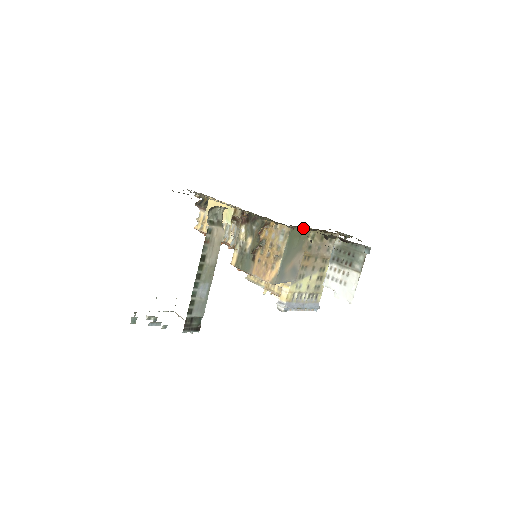
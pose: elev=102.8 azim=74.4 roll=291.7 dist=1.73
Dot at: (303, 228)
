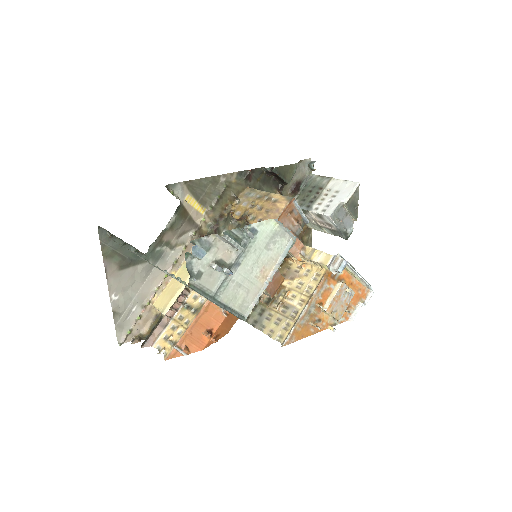
Dot at: occluded
